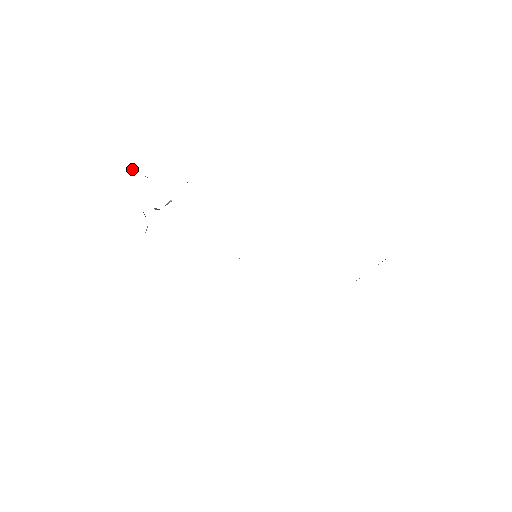
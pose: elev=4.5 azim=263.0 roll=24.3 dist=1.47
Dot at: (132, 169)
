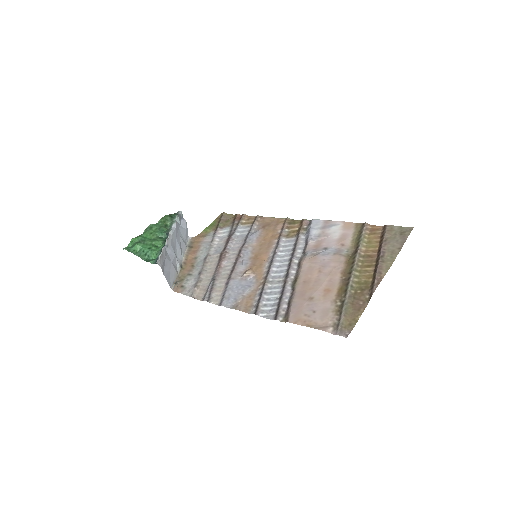
Dot at: (123, 249)
